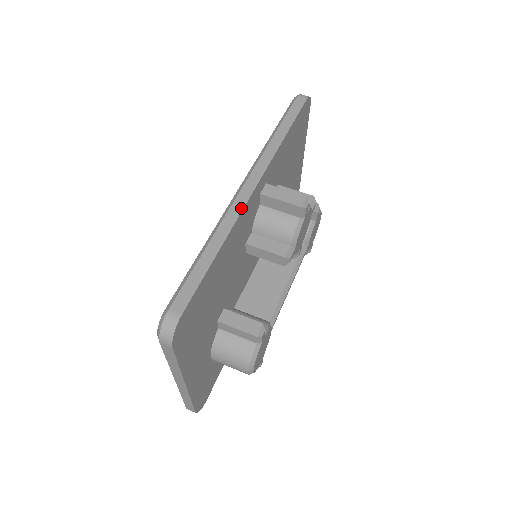
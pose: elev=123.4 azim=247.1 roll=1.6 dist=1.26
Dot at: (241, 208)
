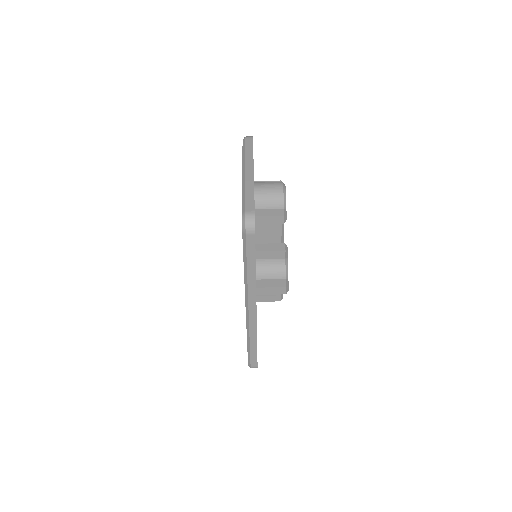
Dot at: (255, 324)
